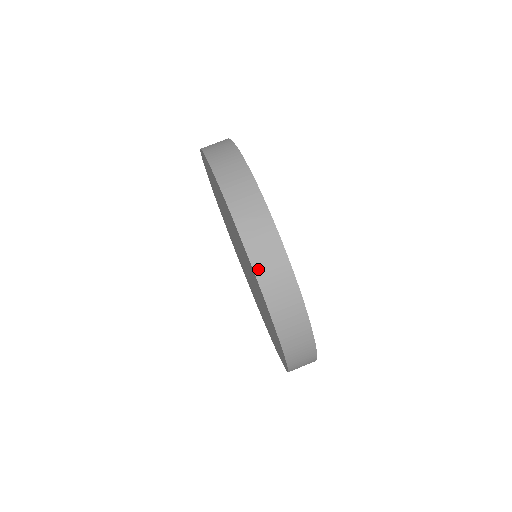
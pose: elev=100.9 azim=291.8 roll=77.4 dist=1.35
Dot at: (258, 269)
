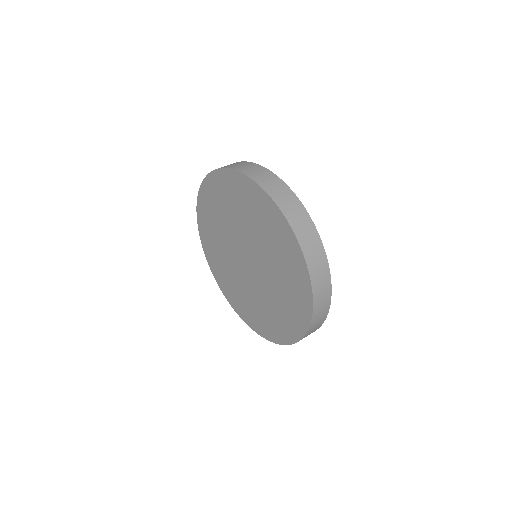
Dot at: (255, 179)
